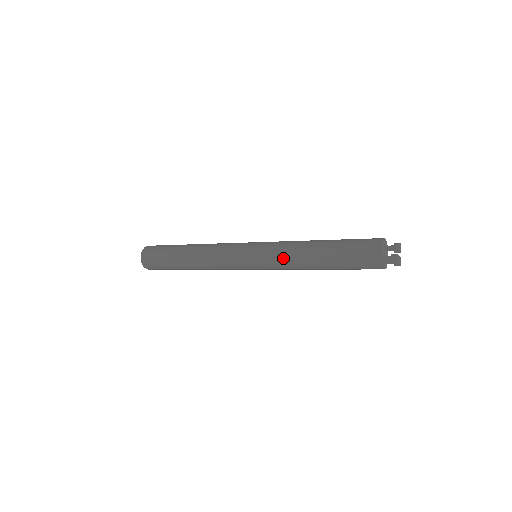
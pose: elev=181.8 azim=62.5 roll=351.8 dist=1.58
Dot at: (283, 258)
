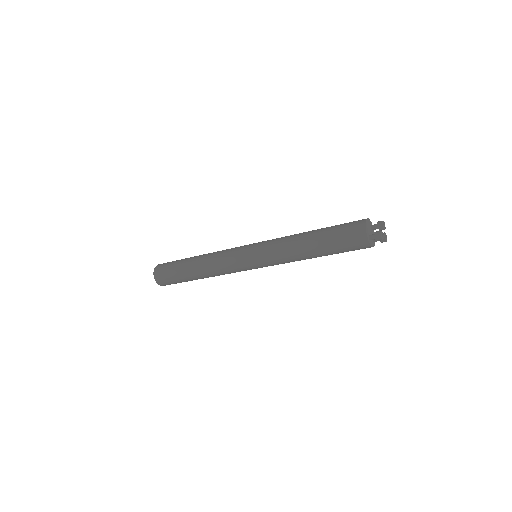
Dot at: (279, 253)
